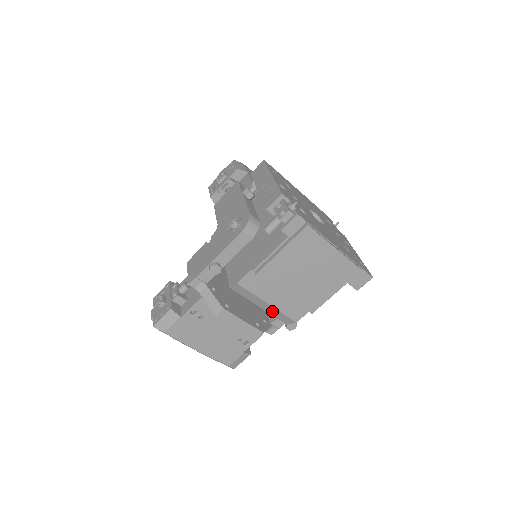
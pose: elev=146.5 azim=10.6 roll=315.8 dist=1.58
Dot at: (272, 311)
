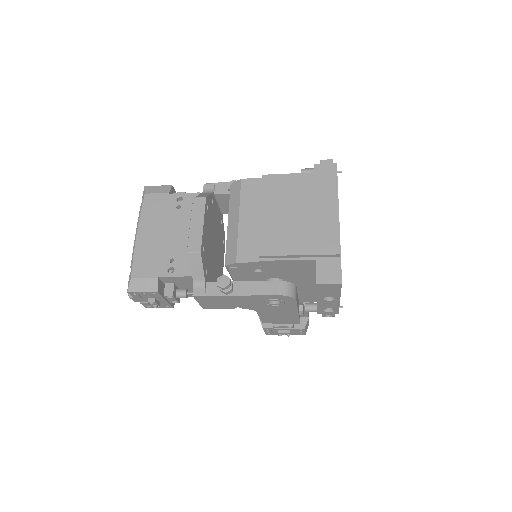
Dot at: (232, 235)
